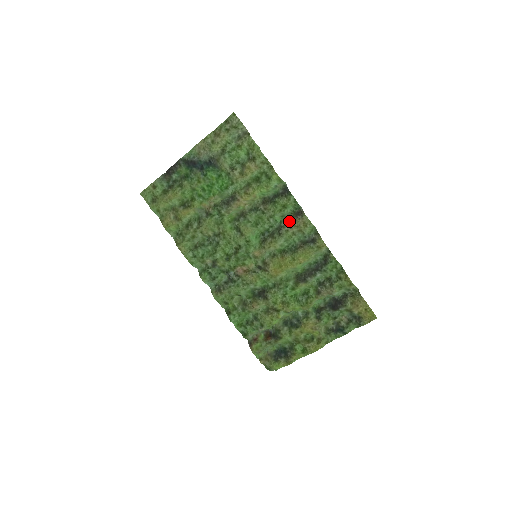
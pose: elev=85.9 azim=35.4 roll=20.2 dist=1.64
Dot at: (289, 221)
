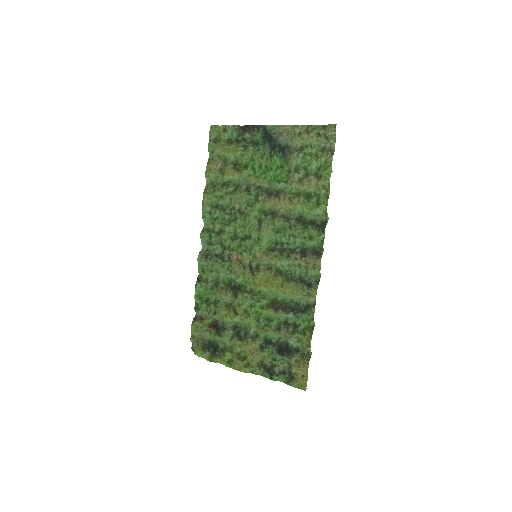
Dot at: (304, 252)
